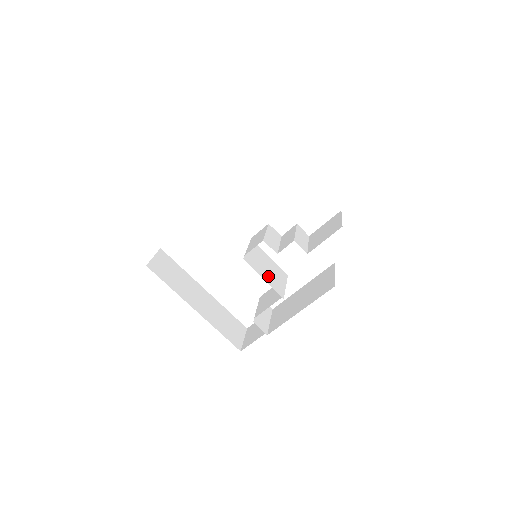
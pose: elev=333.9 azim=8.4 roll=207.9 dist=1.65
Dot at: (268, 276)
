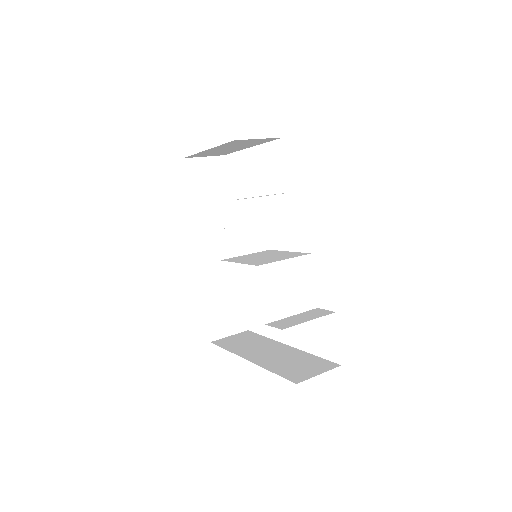
Dot at: (253, 260)
